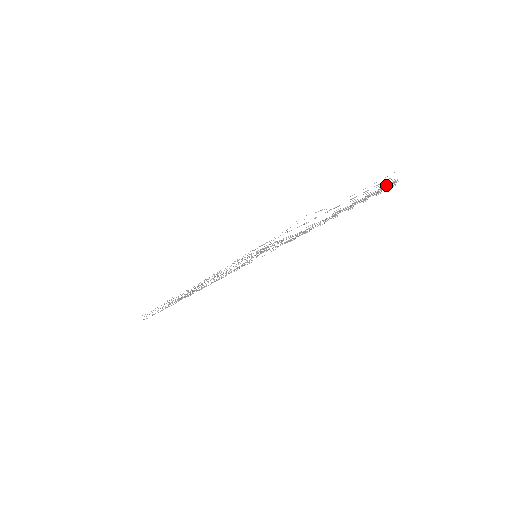
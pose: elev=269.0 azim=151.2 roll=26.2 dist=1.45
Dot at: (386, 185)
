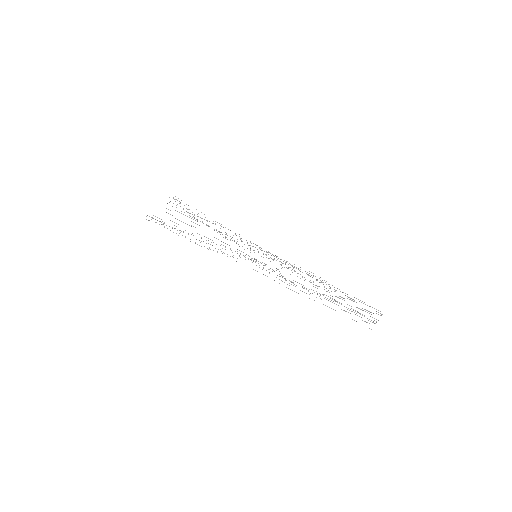
Dot at: occluded
